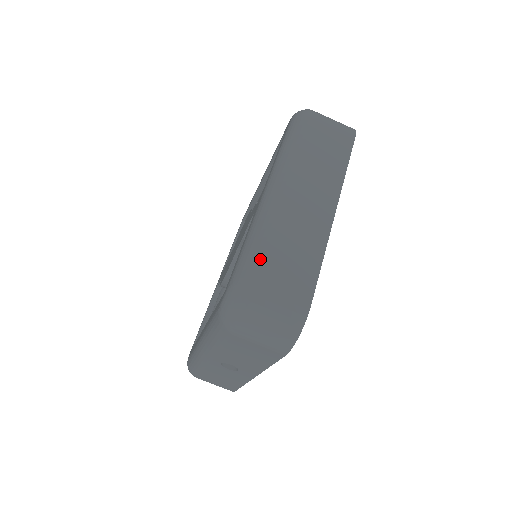
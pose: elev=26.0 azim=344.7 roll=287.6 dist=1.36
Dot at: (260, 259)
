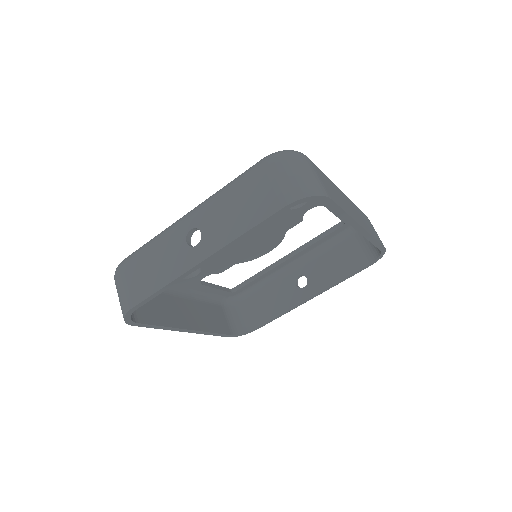
Dot at: occluded
